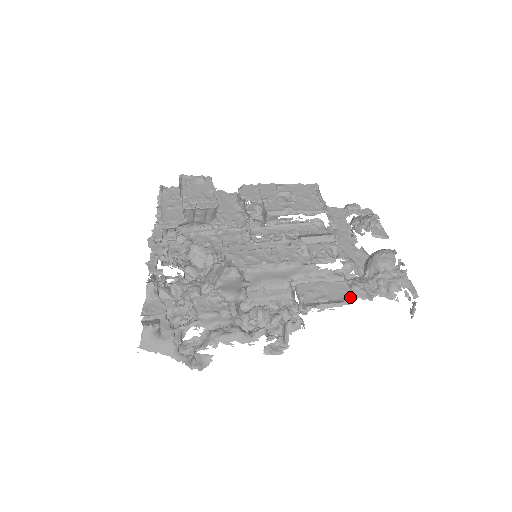
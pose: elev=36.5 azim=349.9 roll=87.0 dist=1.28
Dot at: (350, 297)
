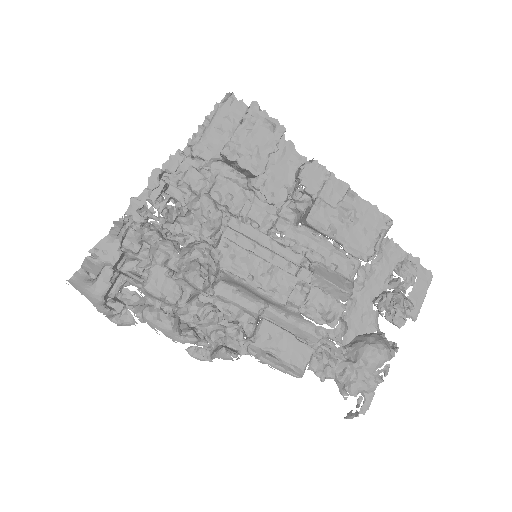
Dot at: (301, 368)
